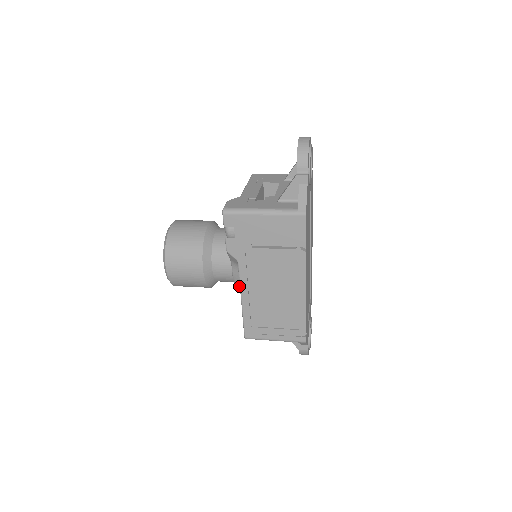
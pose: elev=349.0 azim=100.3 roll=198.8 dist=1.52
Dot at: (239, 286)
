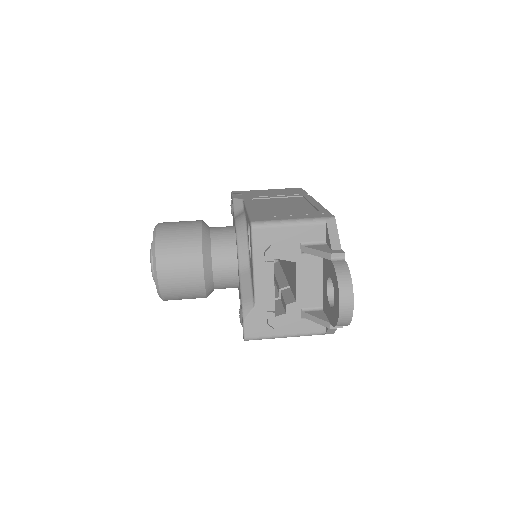
Dot at: occluded
